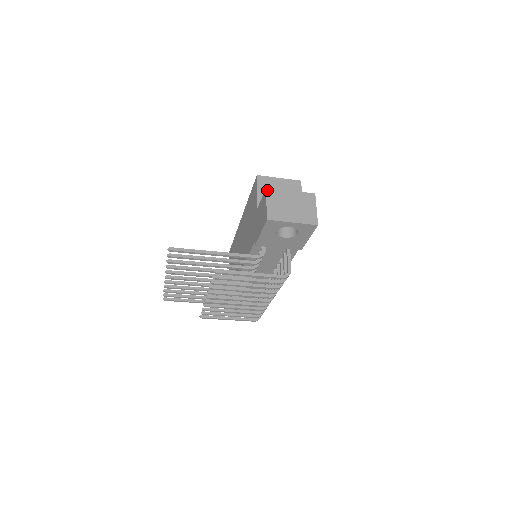
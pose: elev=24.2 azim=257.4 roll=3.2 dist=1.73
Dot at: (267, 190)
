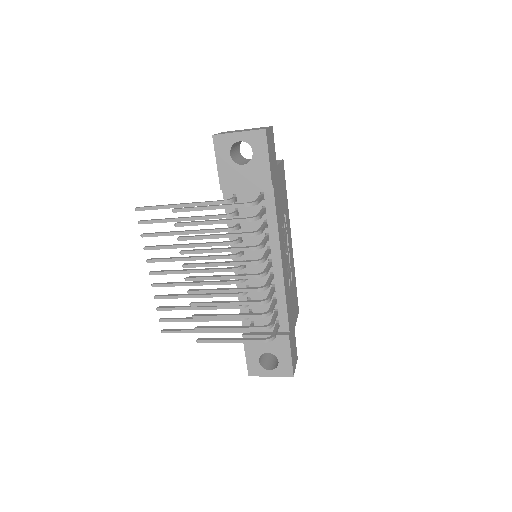
Dot at: occluded
